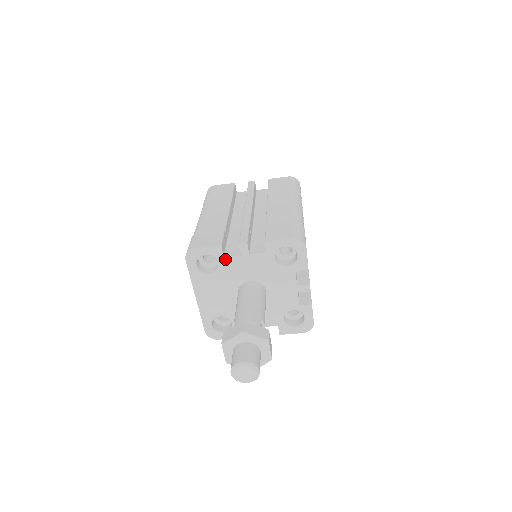
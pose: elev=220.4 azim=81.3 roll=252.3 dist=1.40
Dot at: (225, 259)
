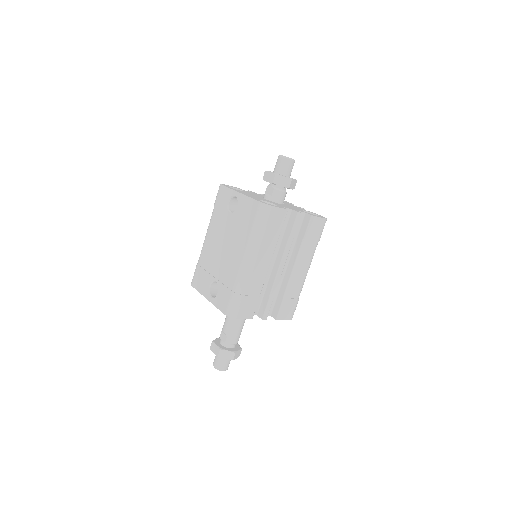
Dot at: occluded
